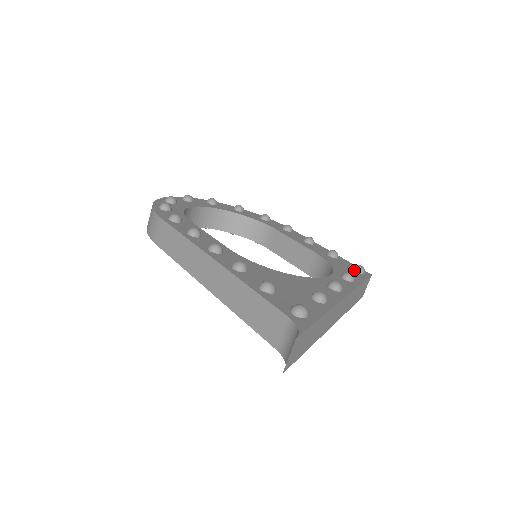
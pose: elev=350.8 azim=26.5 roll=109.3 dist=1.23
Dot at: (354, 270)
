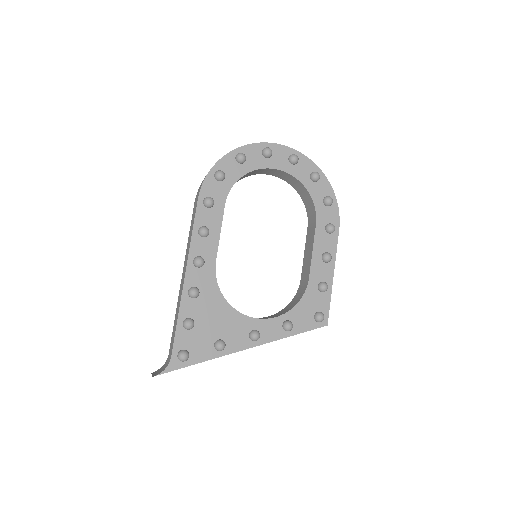
Dot at: (314, 315)
